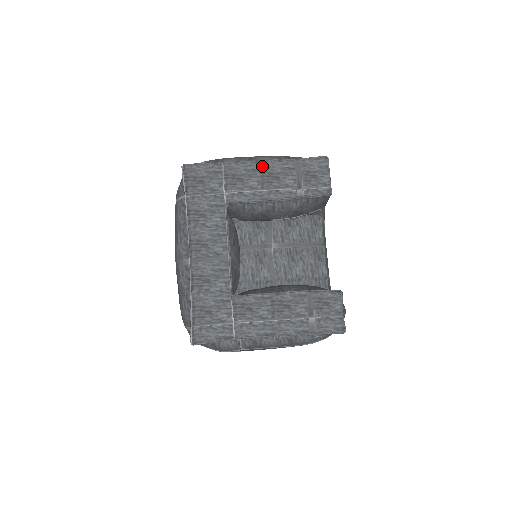
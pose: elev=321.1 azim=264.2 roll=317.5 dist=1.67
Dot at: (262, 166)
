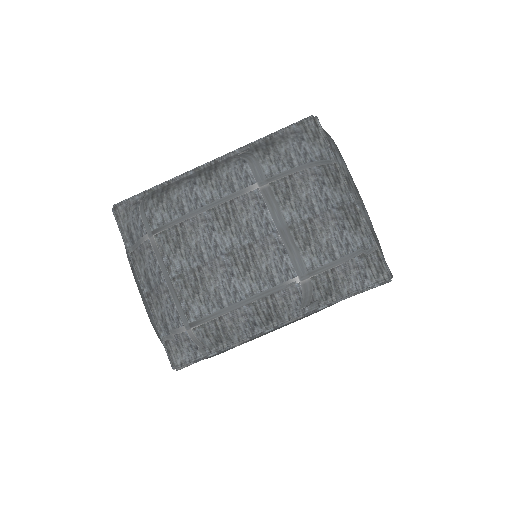
Dot at: (290, 322)
